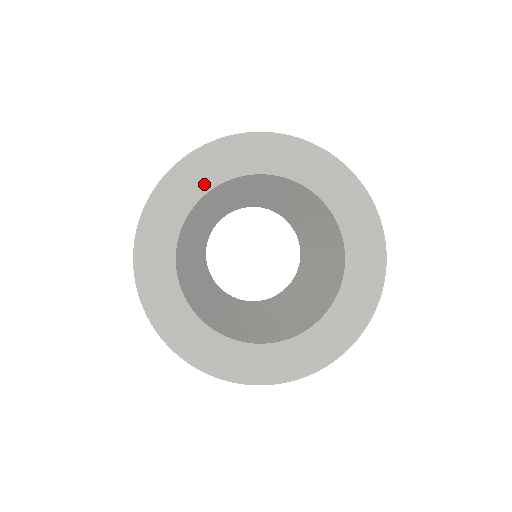
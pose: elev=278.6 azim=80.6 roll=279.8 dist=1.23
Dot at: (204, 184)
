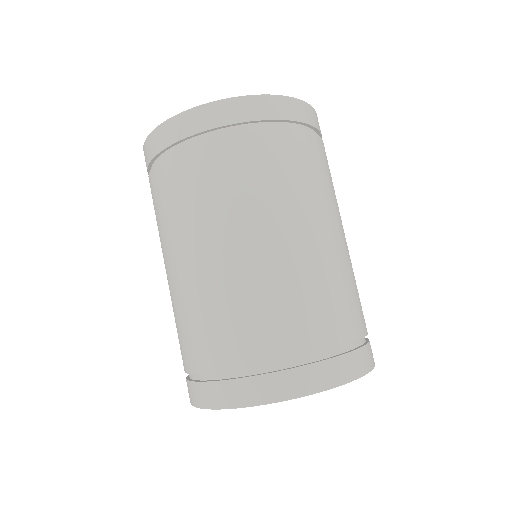
Dot at: occluded
